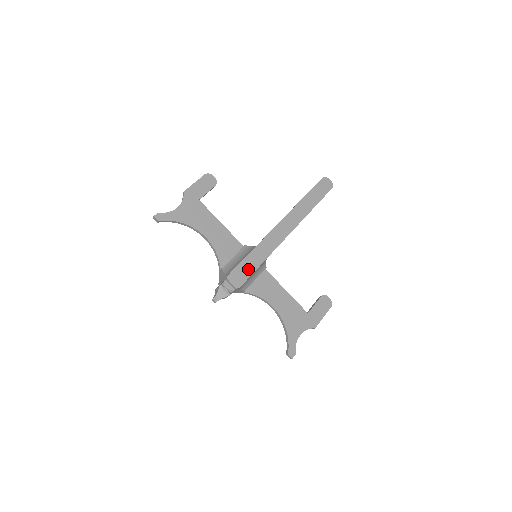
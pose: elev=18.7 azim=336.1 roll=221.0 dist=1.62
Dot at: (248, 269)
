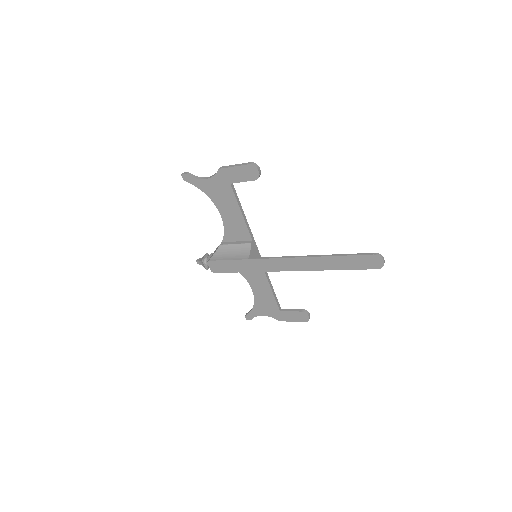
Dot at: (229, 268)
